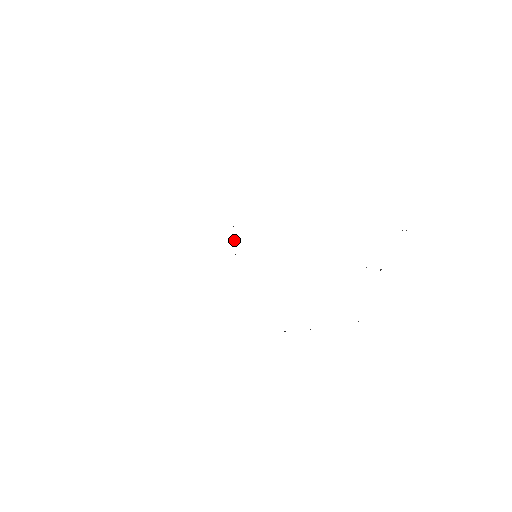
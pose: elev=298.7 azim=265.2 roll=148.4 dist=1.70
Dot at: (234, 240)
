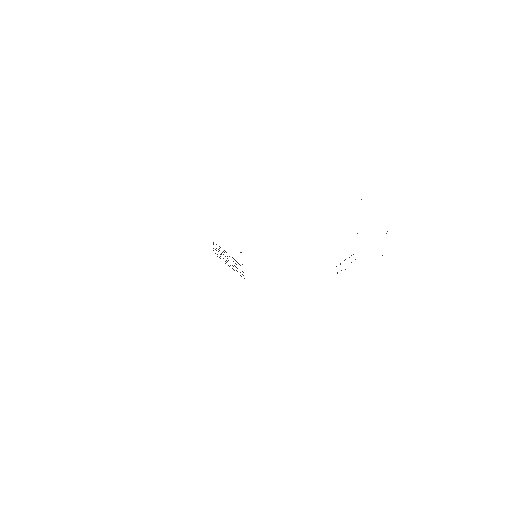
Dot at: occluded
